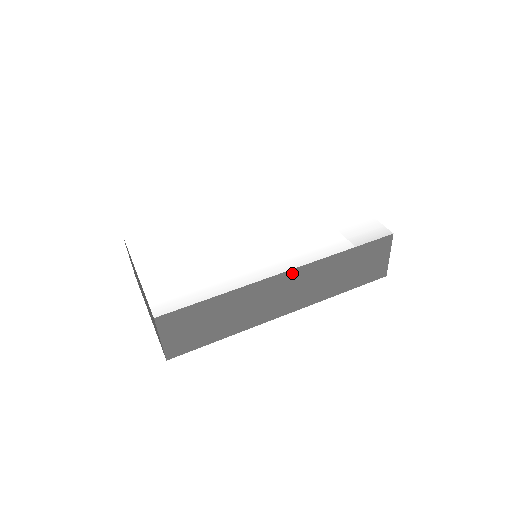
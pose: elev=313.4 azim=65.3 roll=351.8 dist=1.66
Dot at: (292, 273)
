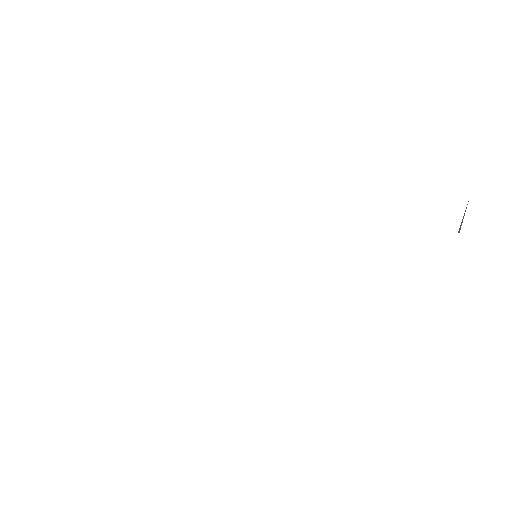
Dot at: (216, 342)
